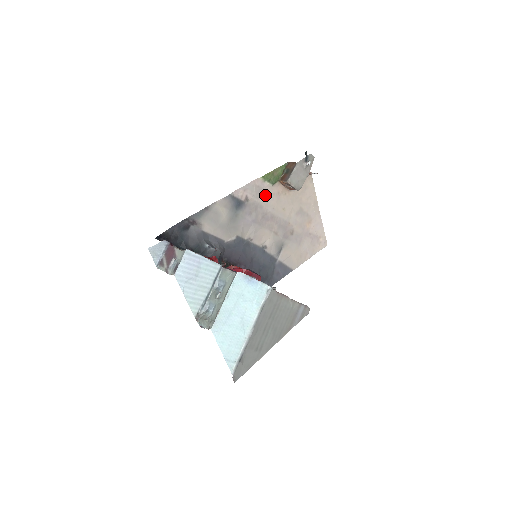
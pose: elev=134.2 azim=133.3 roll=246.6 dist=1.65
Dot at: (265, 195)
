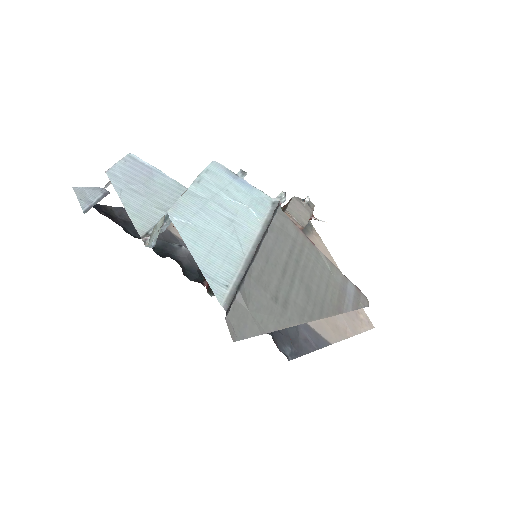
Dot at: occluded
